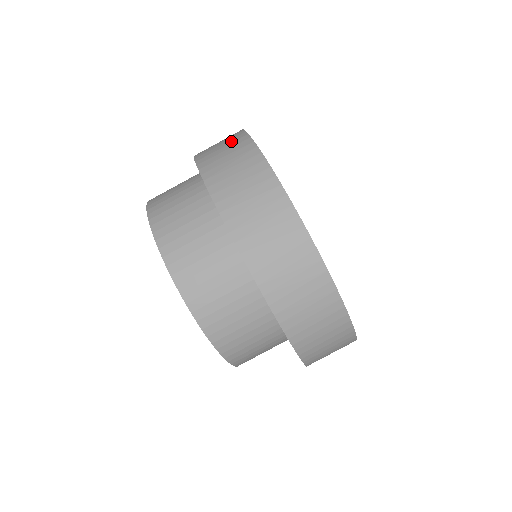
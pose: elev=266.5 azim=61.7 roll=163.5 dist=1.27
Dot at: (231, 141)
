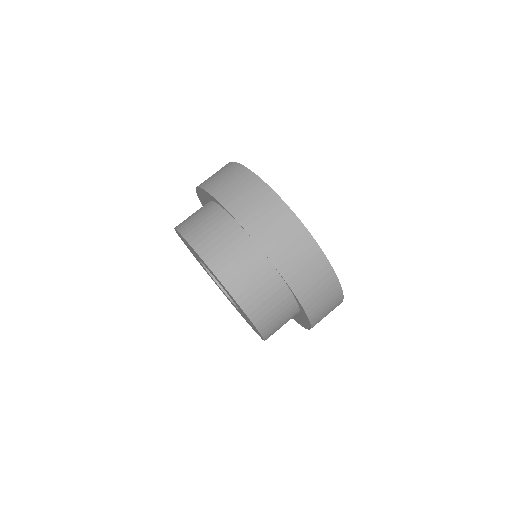
Dot at: (236, 175)
